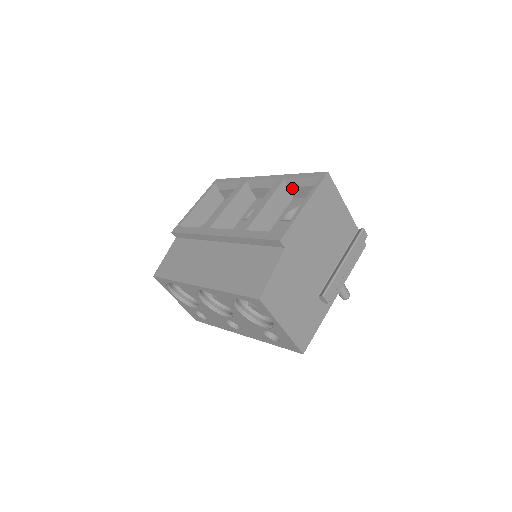
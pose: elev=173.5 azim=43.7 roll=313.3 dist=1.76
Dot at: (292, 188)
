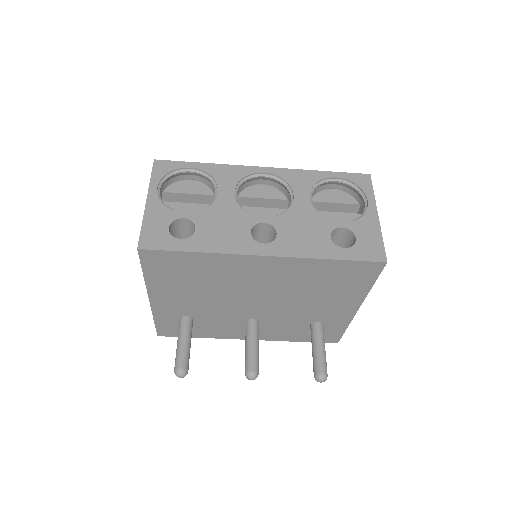
Dot at: occluded
